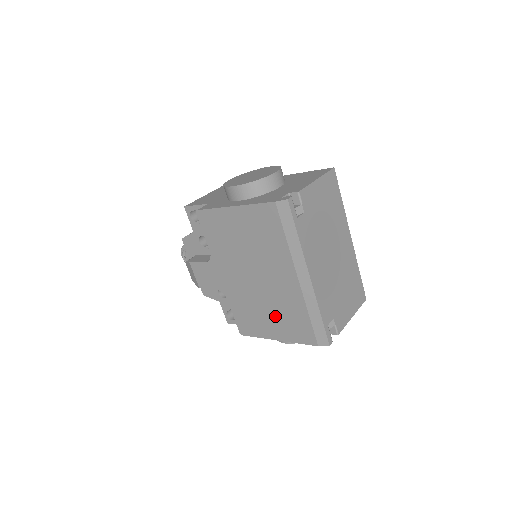
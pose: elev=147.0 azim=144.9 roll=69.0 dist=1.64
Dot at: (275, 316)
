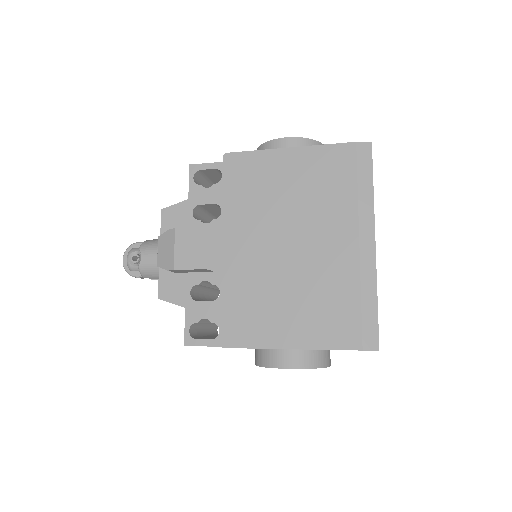
Dot at: (301, 305)
